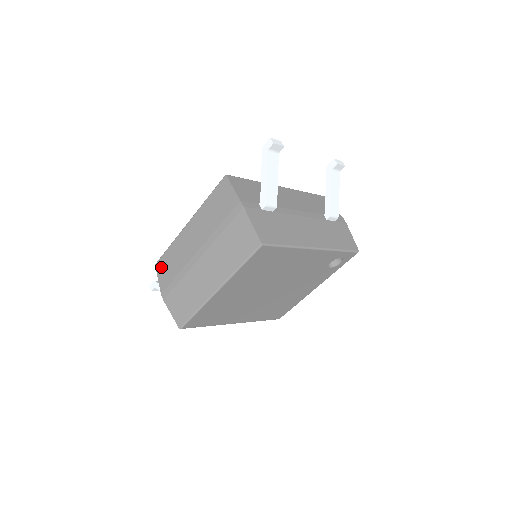
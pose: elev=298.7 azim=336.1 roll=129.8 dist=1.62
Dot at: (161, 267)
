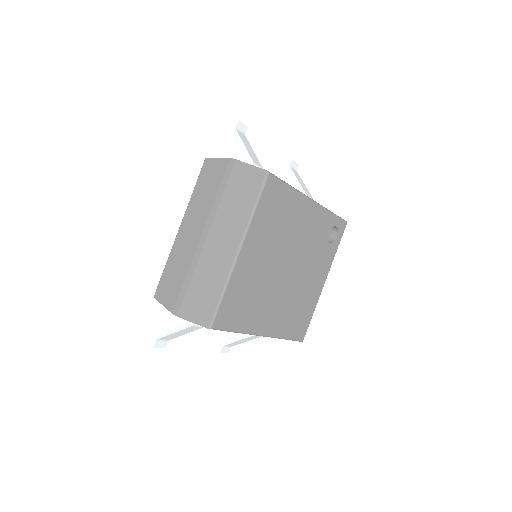
Dot at: (162, 291)
